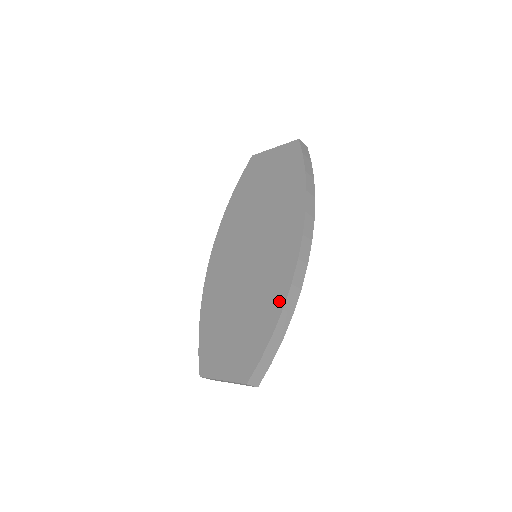
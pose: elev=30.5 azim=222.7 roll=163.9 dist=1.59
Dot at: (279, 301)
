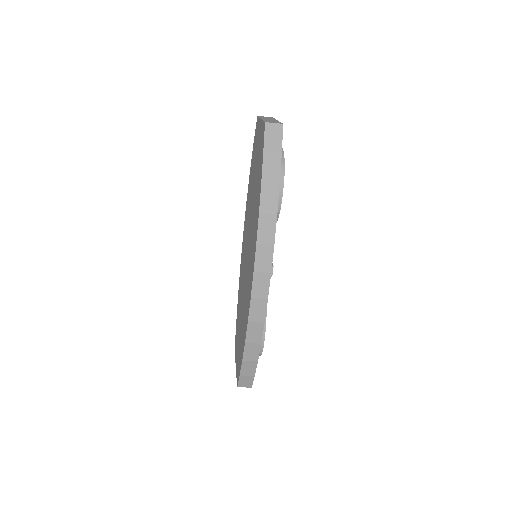
Dot at: (245, 332)
